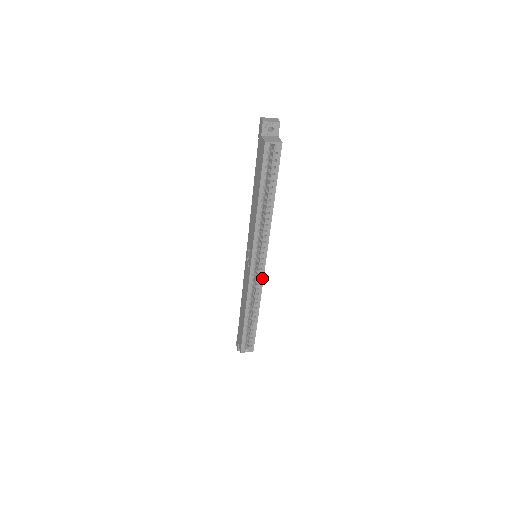
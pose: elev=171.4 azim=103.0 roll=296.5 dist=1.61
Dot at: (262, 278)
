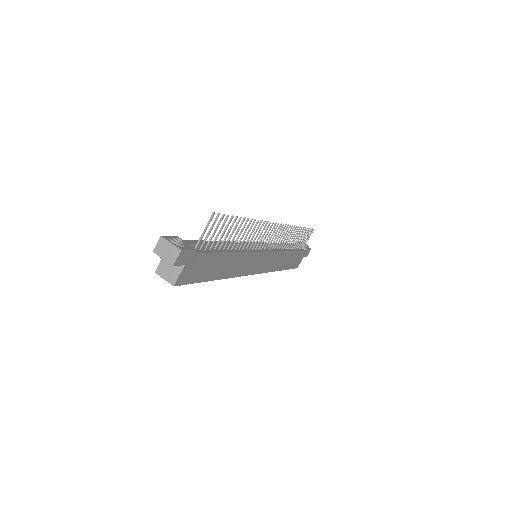
Dot at: (261, 272)
